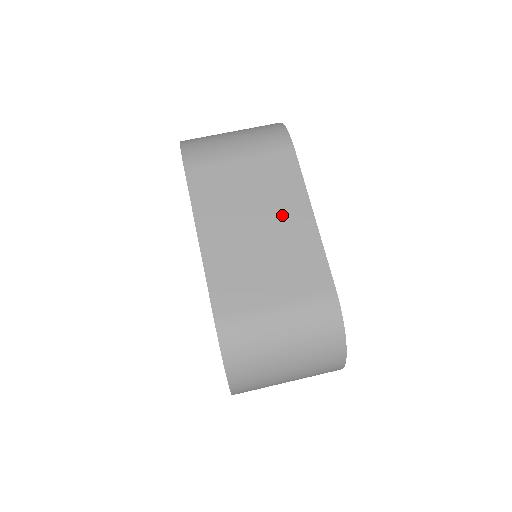
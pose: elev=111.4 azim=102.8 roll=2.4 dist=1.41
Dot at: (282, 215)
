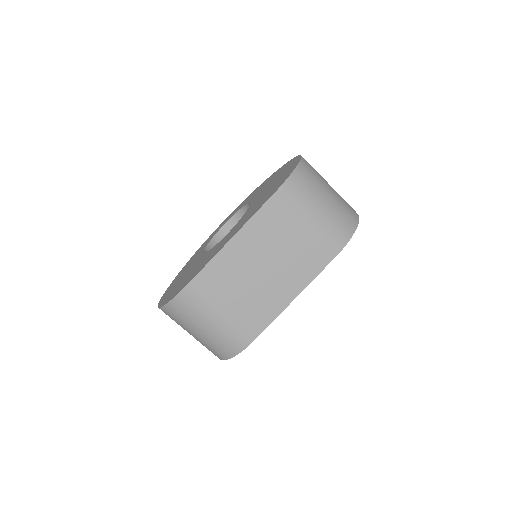
Dot at: (283, 279)
